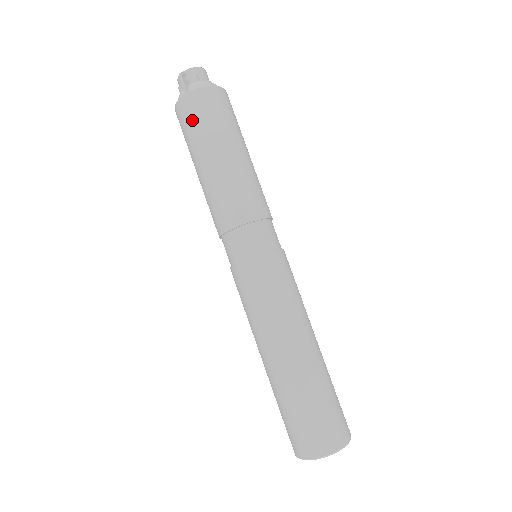
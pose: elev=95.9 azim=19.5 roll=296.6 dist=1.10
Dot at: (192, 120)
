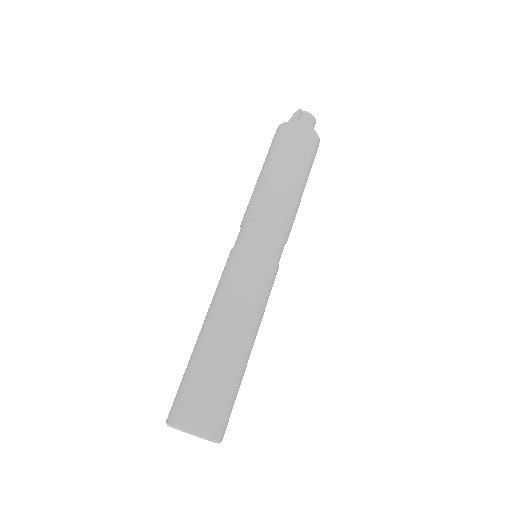
Dot at: (286, 138)
